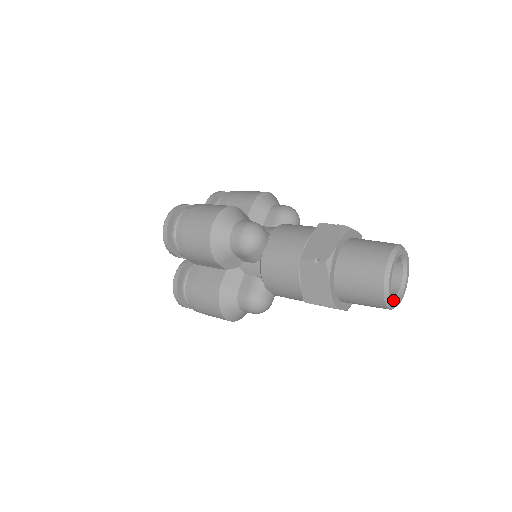
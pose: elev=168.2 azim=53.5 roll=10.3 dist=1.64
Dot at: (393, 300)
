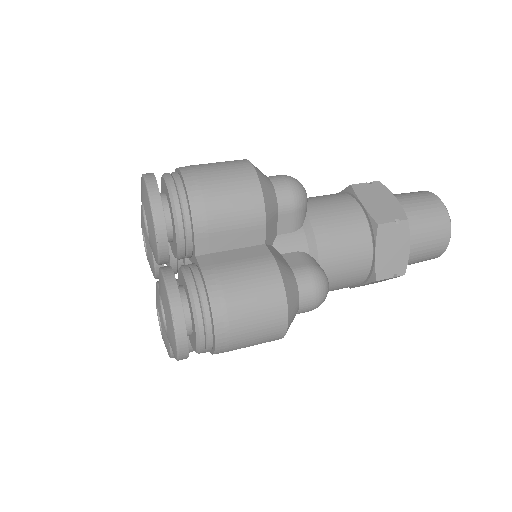
Dot at: occluded
